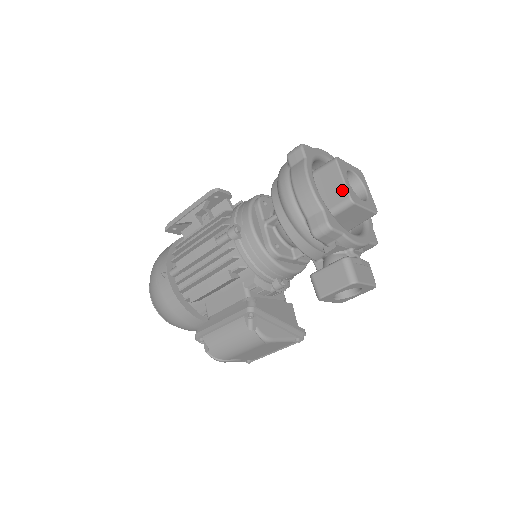
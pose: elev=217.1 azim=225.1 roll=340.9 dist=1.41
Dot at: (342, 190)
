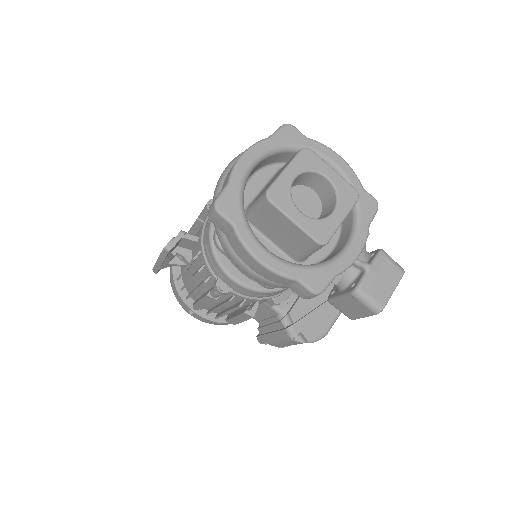
Dot at: (302, 236)
